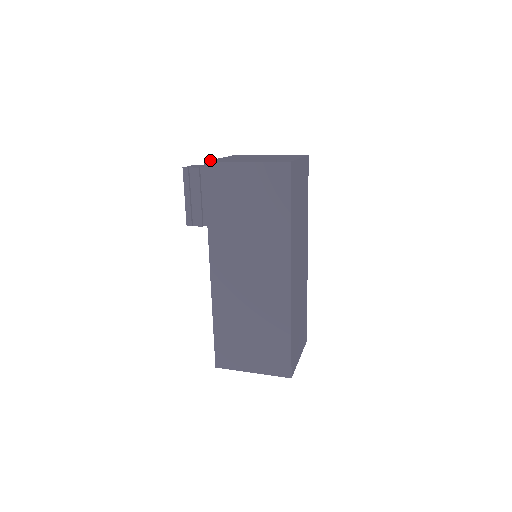
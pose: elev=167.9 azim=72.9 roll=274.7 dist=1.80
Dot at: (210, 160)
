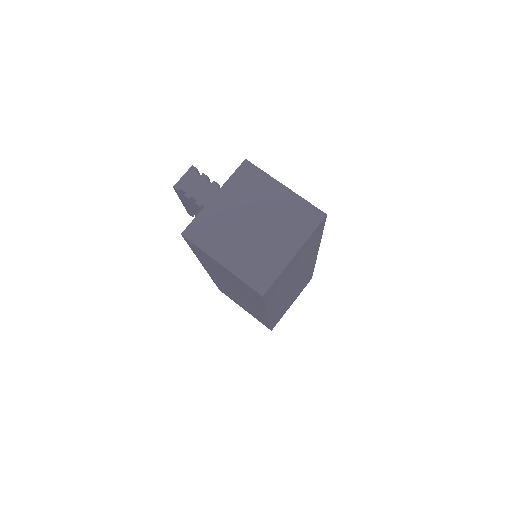
Dot at: (191, 224)
